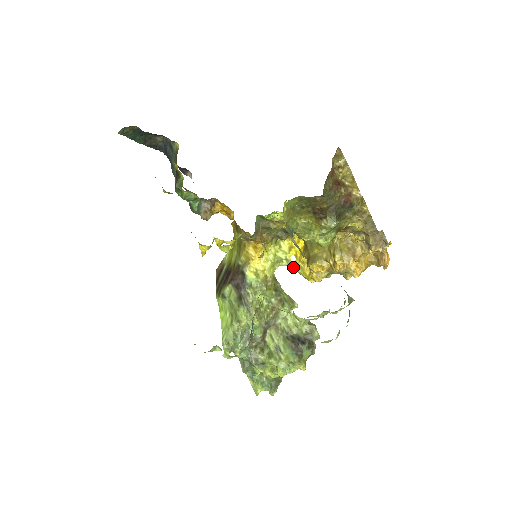
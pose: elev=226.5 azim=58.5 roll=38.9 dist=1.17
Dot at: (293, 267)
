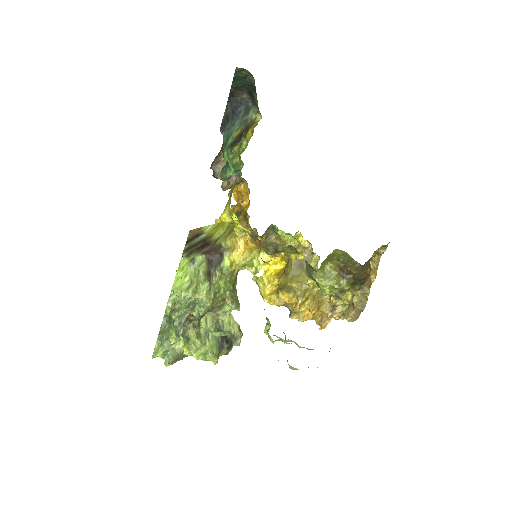
Dot at: (257, 278)
